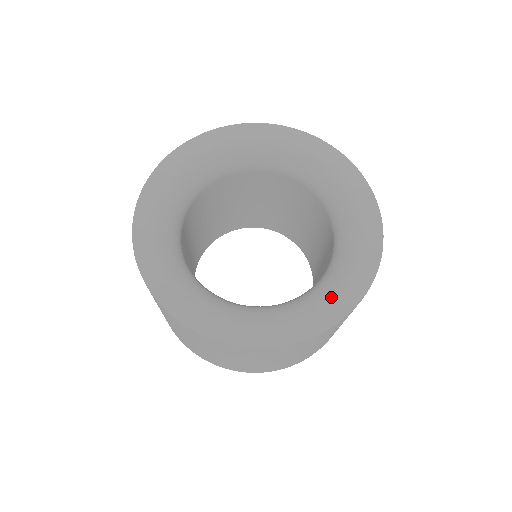
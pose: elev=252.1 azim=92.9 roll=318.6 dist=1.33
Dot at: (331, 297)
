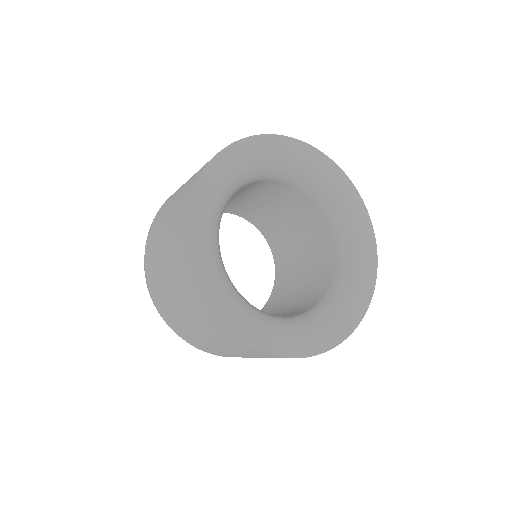
Dot at: (311, 335)
